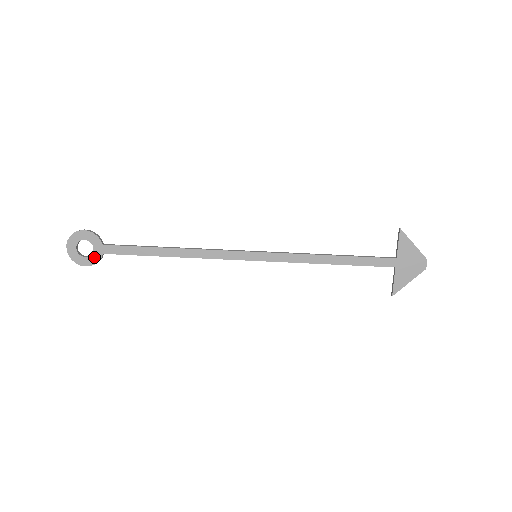
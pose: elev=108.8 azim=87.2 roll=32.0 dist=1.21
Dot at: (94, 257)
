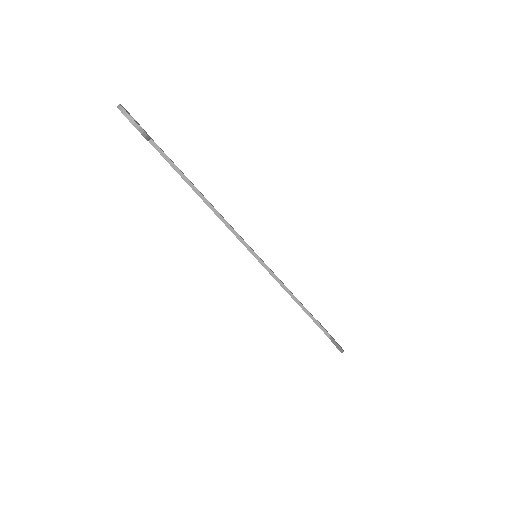
Dot at: occluded
